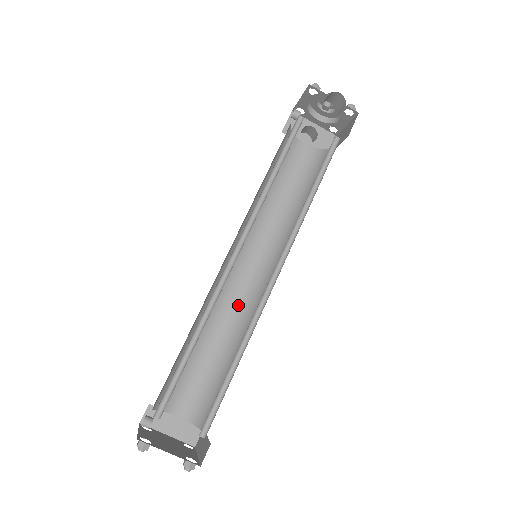
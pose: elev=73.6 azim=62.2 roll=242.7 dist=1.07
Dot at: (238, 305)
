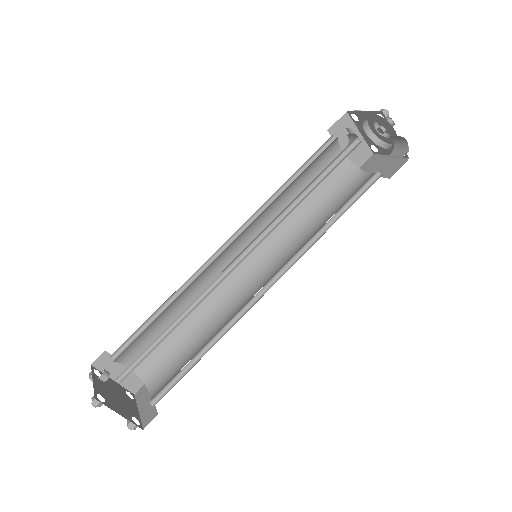
Dot at: (219, 287)
